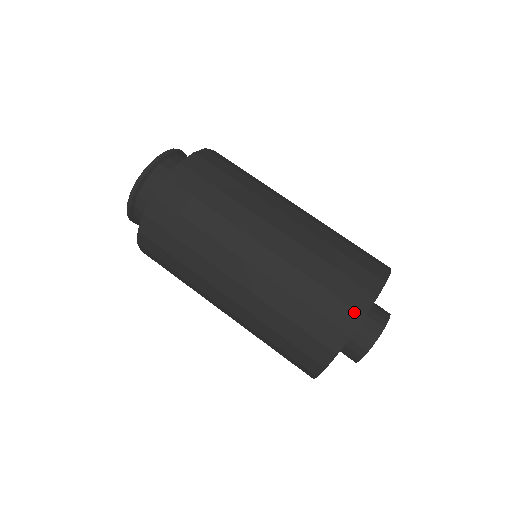
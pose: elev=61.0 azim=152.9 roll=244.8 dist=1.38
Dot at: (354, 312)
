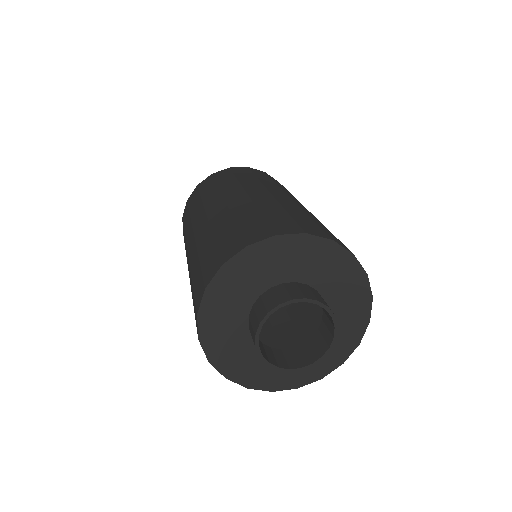
Dot at: (325, 234)
